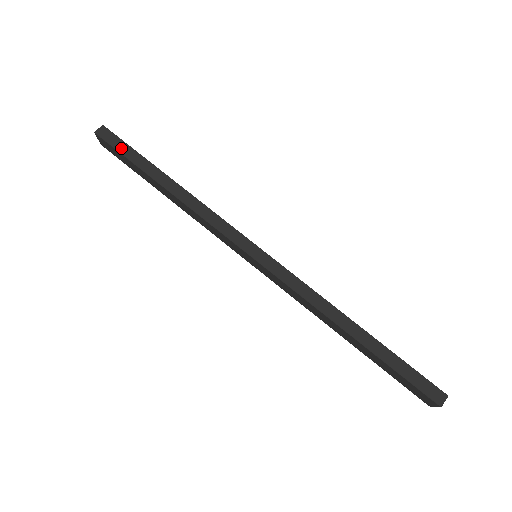
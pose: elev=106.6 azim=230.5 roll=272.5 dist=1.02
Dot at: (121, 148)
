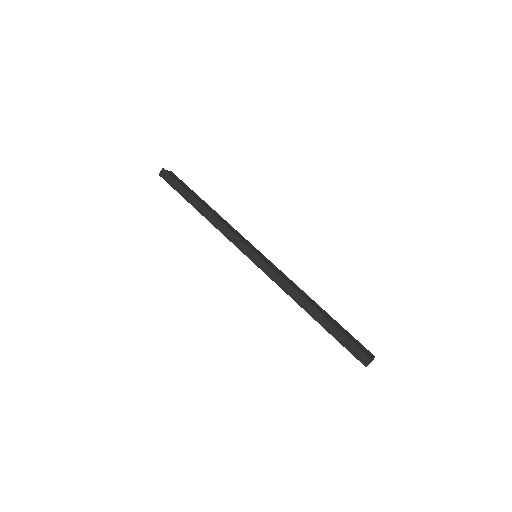
Dot at: (173, 185)
